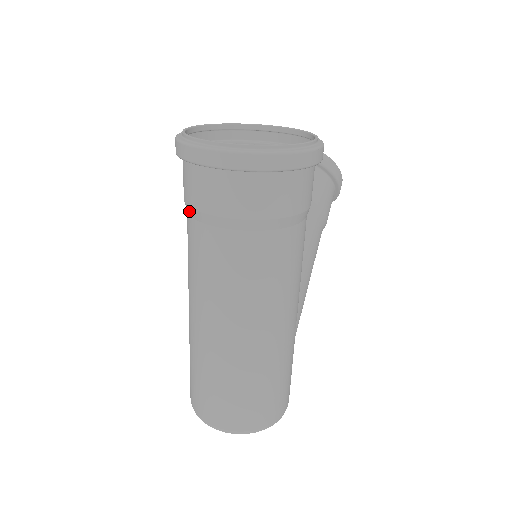
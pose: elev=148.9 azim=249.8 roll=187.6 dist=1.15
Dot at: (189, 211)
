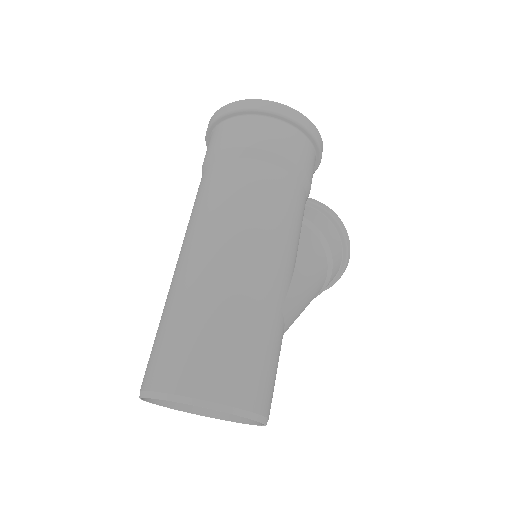
Dot at: (203, 168)
